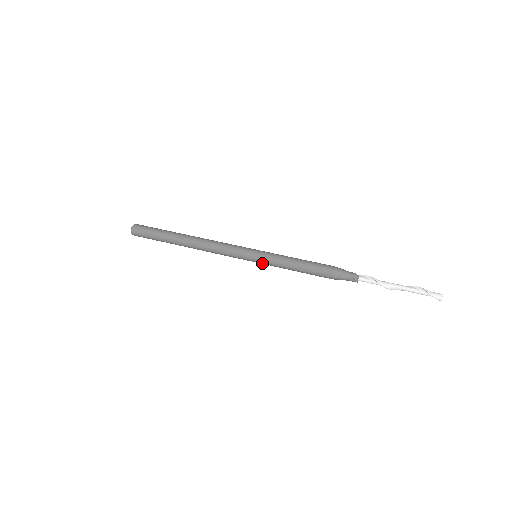
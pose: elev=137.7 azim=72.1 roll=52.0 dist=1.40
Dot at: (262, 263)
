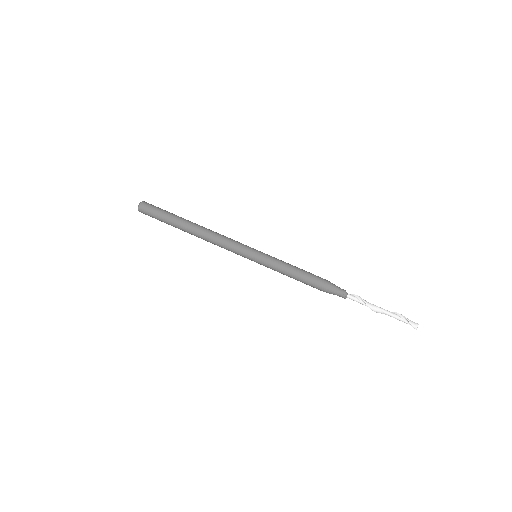
Dot at: (261, 263)
